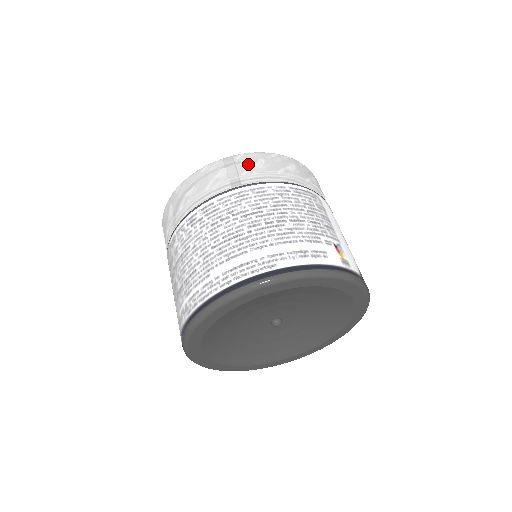
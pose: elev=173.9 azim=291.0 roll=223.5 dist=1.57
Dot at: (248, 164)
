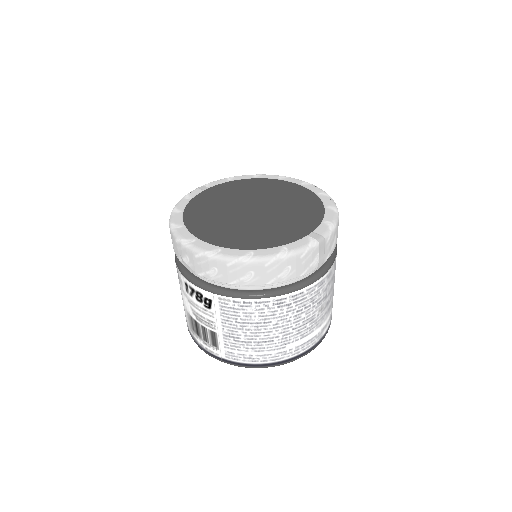
Dot at: (331, 247)
